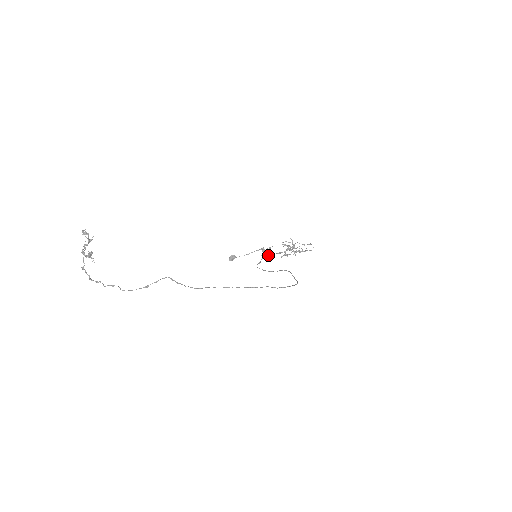
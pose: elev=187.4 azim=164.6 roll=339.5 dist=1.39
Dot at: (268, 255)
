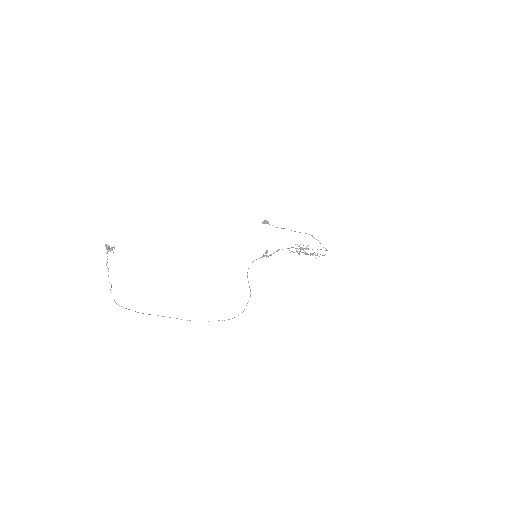
Dot at: (273, 253)
